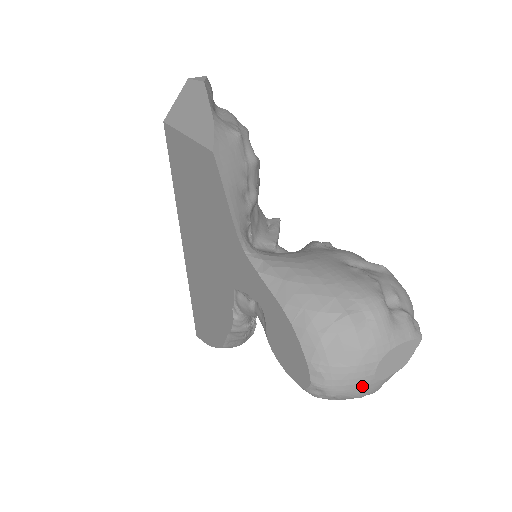
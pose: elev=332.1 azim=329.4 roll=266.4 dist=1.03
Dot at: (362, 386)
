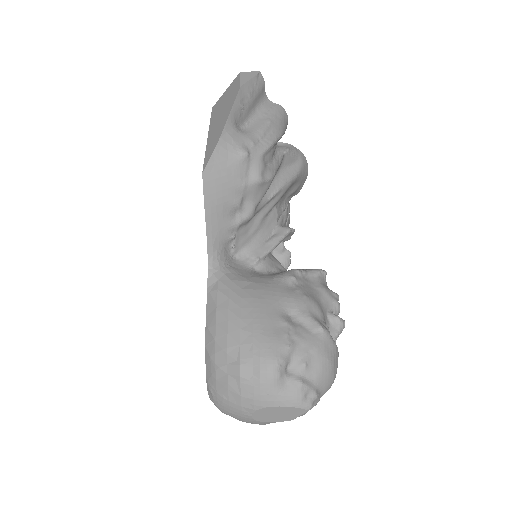
Dot at: (242, 418)
